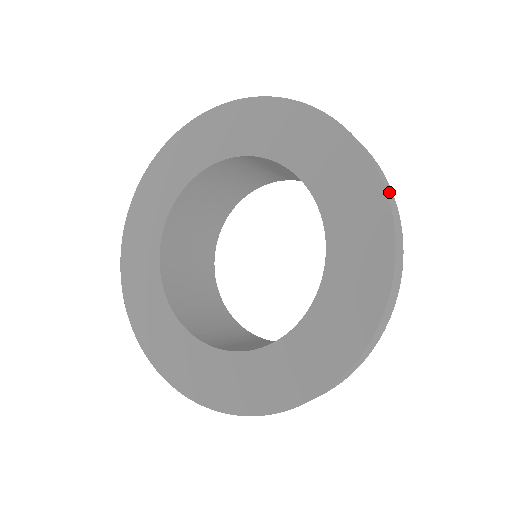
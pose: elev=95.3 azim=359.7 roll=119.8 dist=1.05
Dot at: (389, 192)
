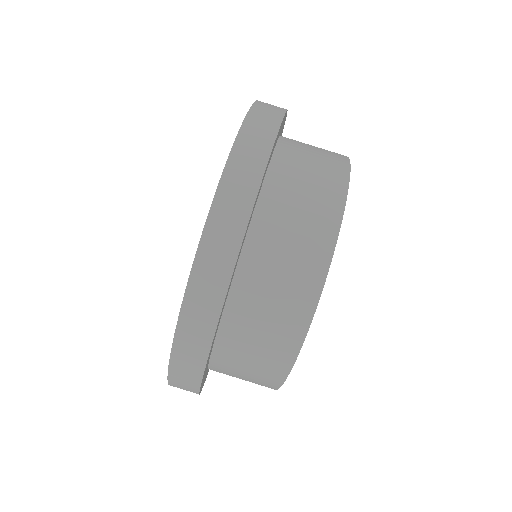
Dot at: (262, 117)
